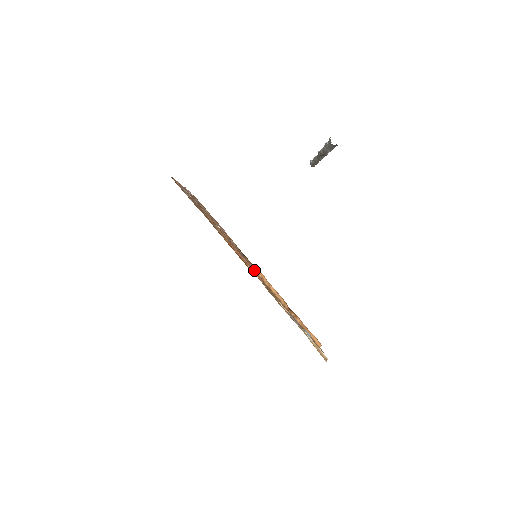
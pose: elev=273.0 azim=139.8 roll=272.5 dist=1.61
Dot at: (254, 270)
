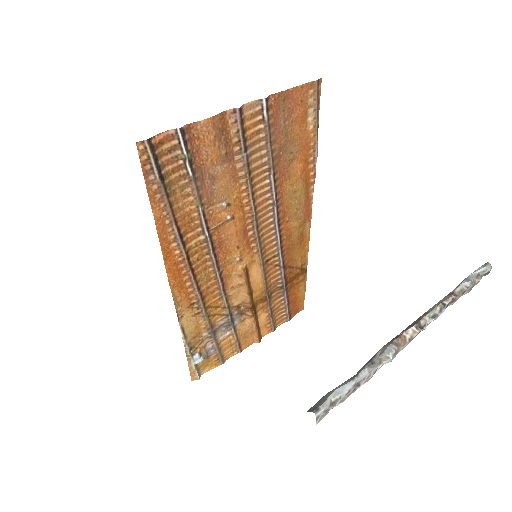
Dot at: (218, 275)
